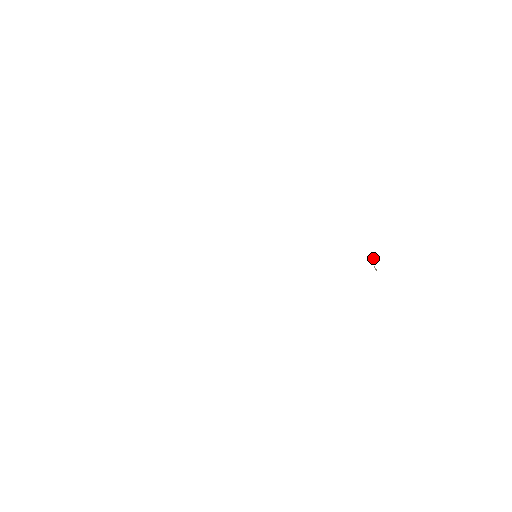
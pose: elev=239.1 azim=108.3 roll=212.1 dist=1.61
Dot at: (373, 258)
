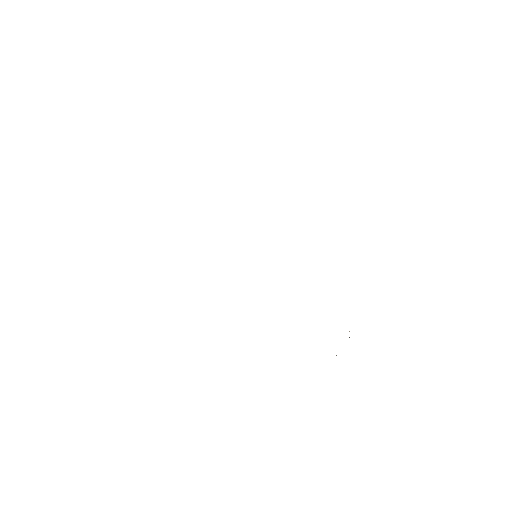
Dot at: occluded
